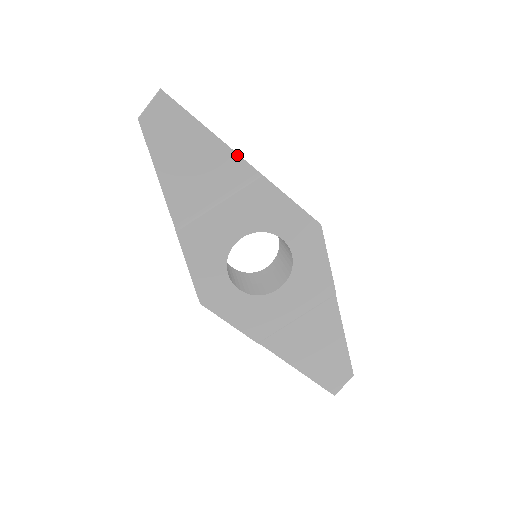
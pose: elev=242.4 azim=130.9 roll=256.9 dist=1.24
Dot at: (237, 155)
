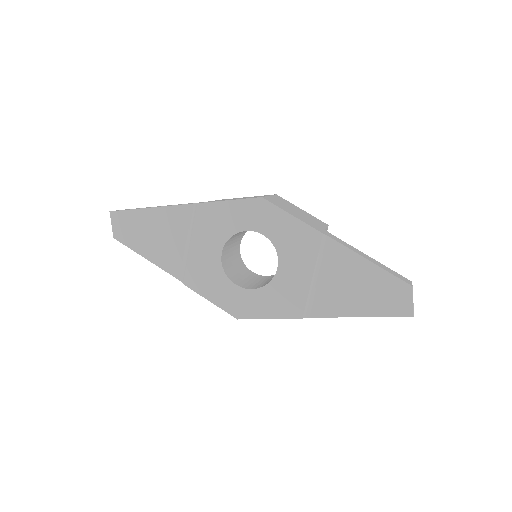
Dot at: (174, 206)
